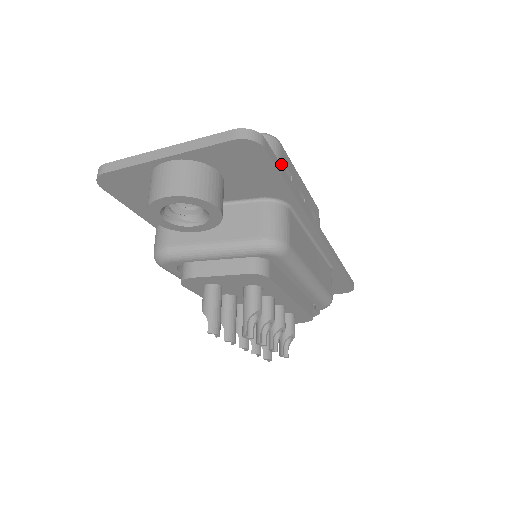
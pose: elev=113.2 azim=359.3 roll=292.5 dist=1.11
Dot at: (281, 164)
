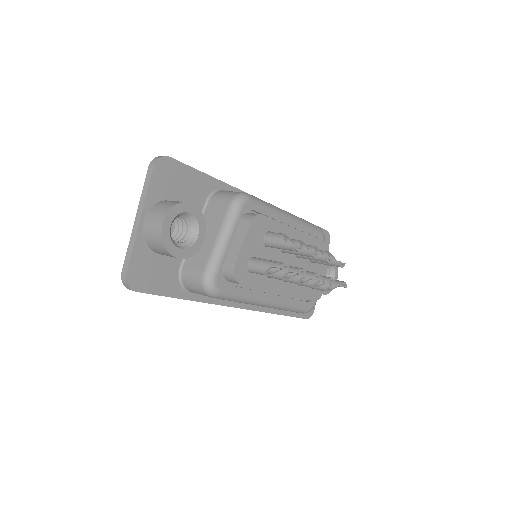
Dot at: occluded
